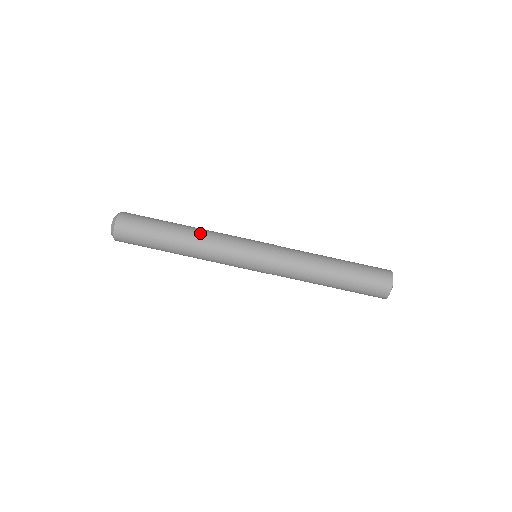
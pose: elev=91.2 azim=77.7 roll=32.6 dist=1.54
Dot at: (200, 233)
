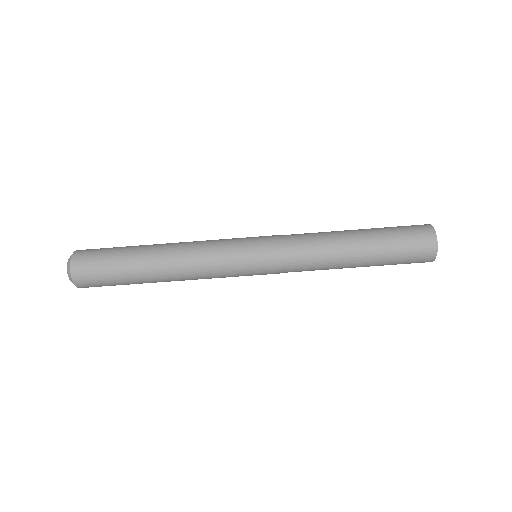
Dot at: (180, 273)
